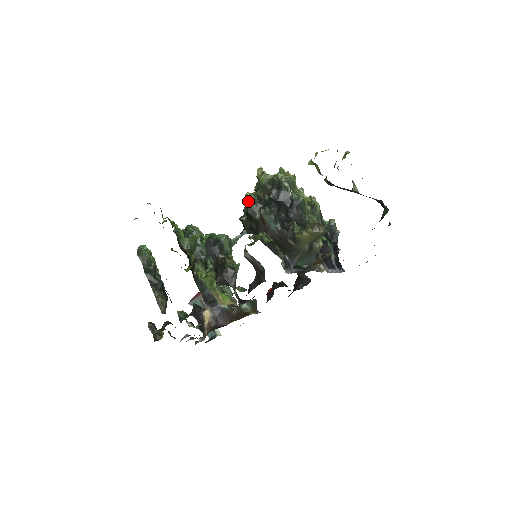
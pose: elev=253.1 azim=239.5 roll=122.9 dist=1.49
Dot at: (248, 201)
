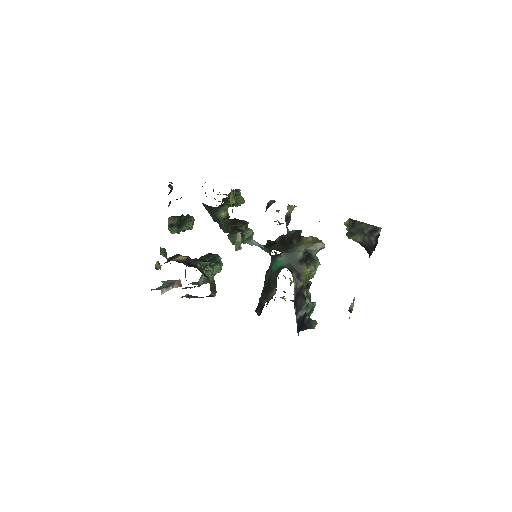
Dot at: occluded
